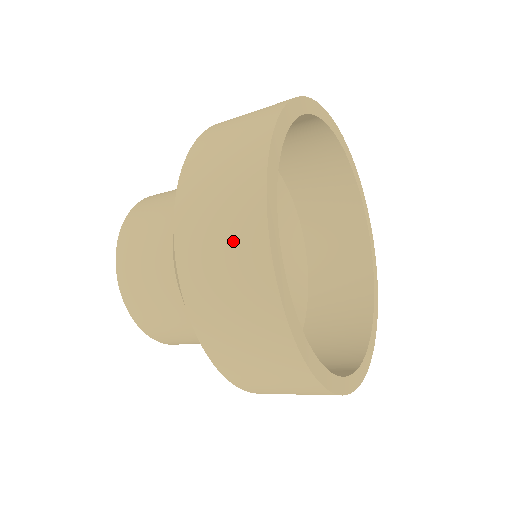
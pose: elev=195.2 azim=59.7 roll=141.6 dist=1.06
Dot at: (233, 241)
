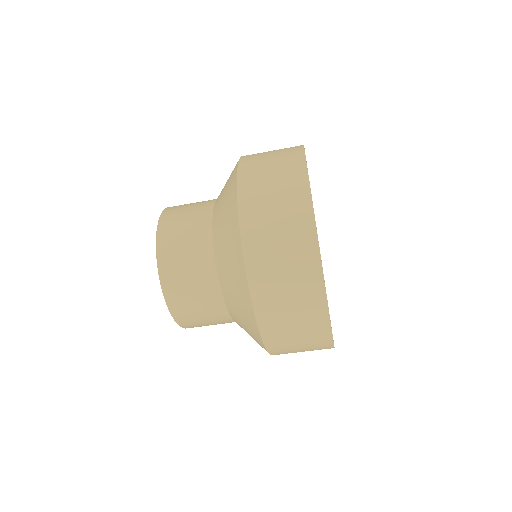
Dot at: (293, 257)
